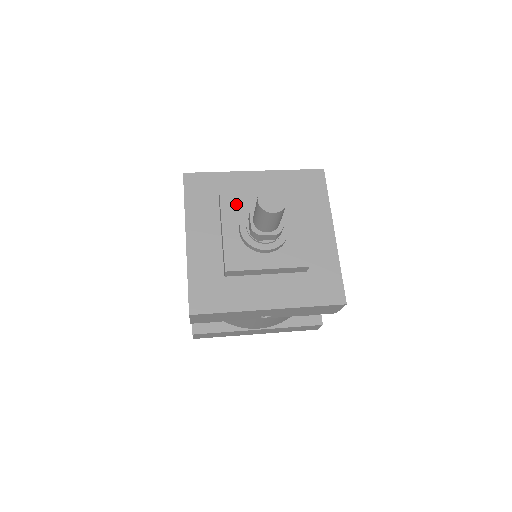
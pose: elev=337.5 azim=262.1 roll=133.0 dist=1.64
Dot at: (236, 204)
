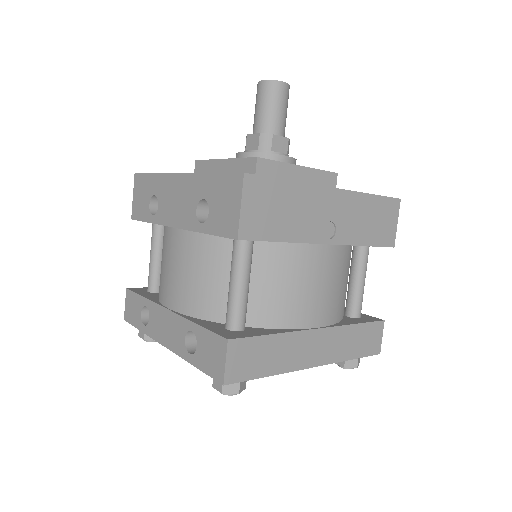
Dot at: occluded
